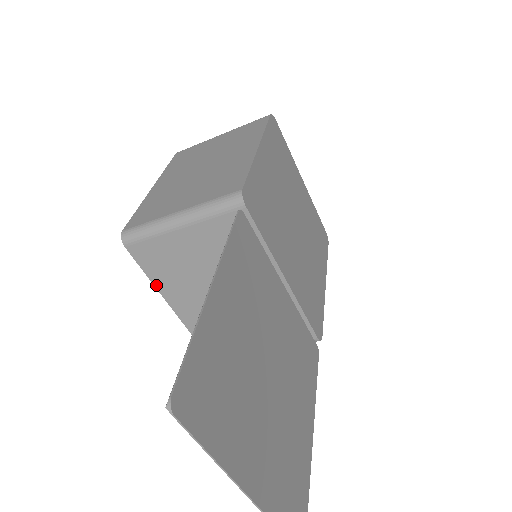
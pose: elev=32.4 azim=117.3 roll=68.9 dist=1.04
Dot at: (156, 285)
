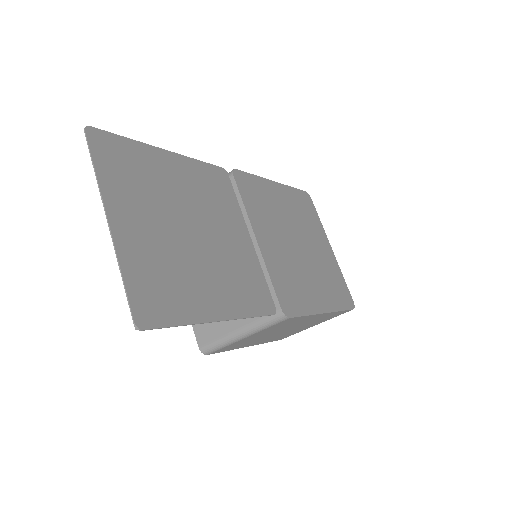
Dot at: occluded
